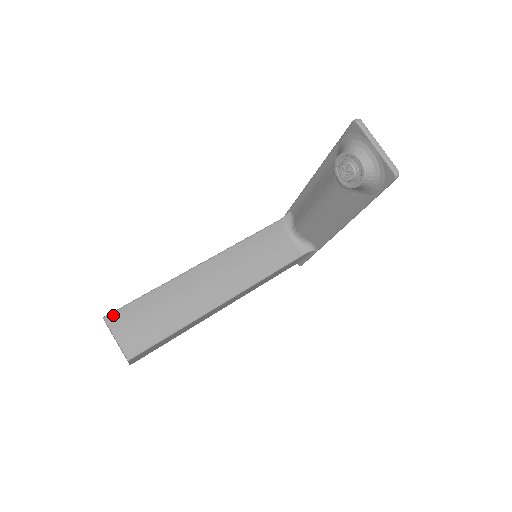
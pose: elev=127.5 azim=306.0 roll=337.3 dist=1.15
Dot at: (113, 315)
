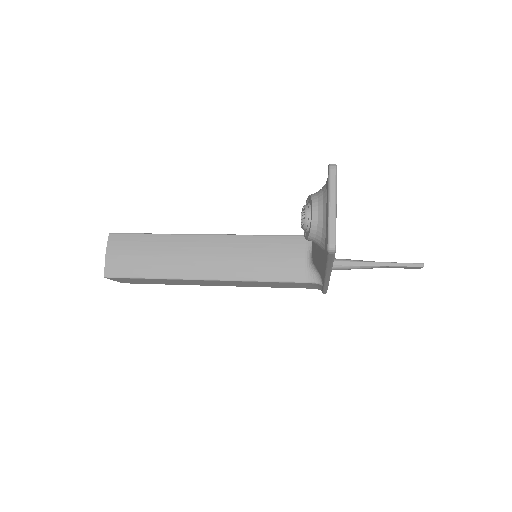
Dot at: (116, 236)
